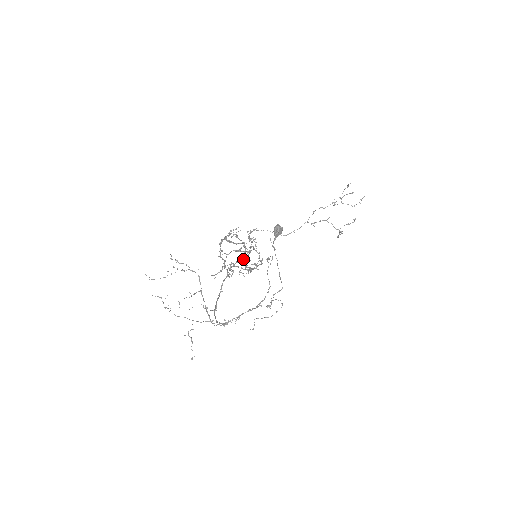
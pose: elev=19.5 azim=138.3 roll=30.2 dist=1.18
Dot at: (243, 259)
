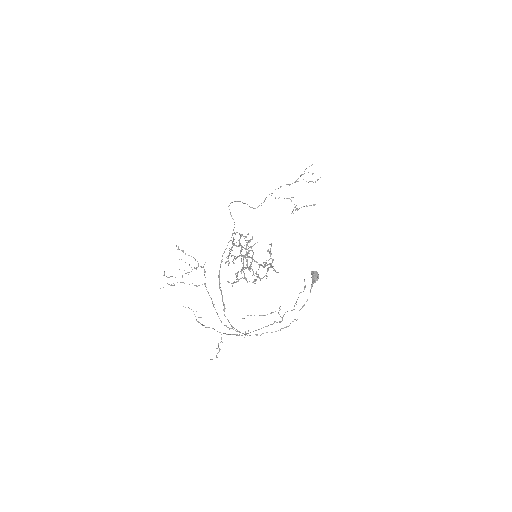
Dot at: (251, 264)
